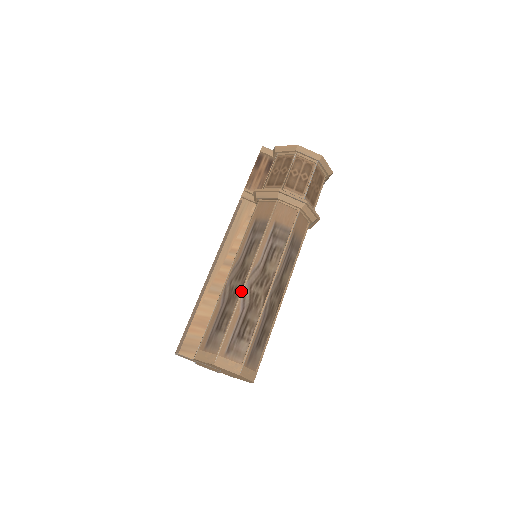
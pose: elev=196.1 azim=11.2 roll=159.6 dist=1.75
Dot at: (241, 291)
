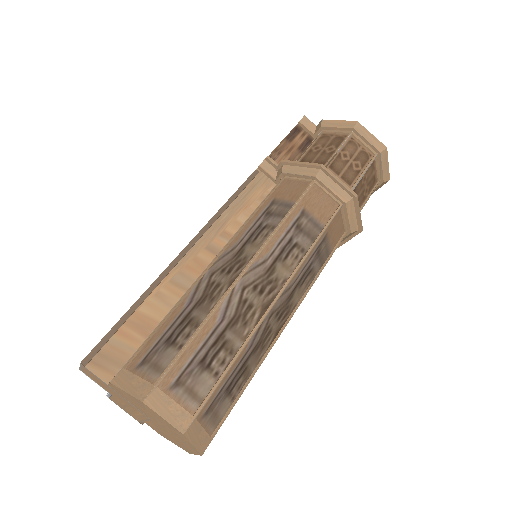
Dot at: (227, 290)
